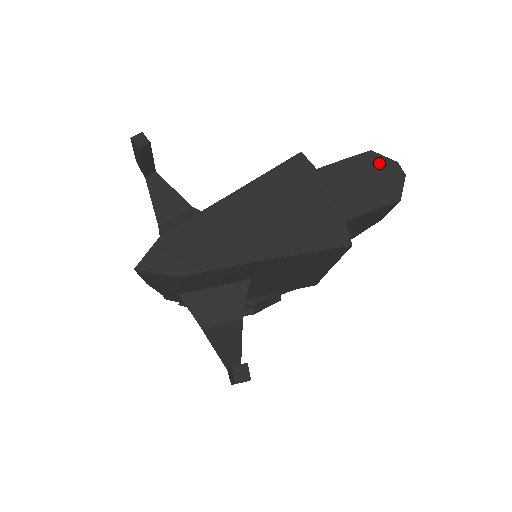
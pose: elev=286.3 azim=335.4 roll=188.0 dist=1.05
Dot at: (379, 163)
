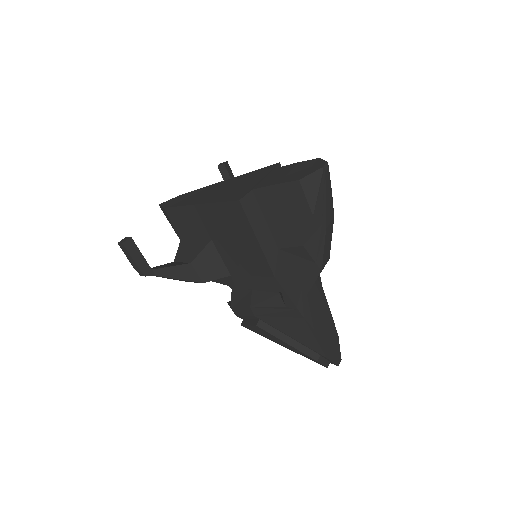
Dot at: (315, 163)
